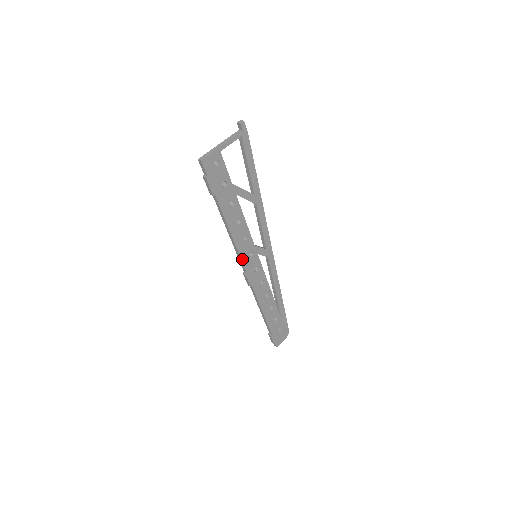
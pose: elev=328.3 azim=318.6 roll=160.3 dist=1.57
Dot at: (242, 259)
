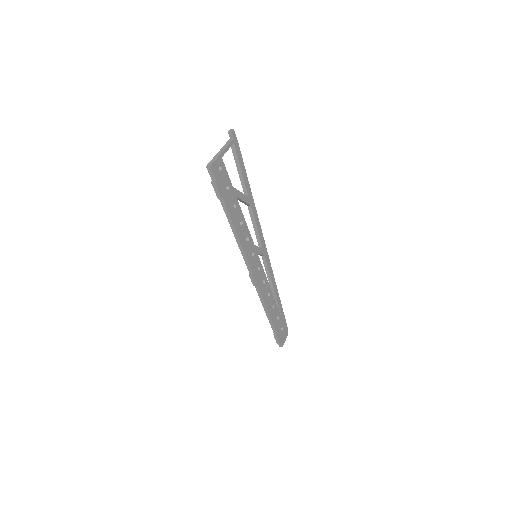
Dot at: (248, 259)
